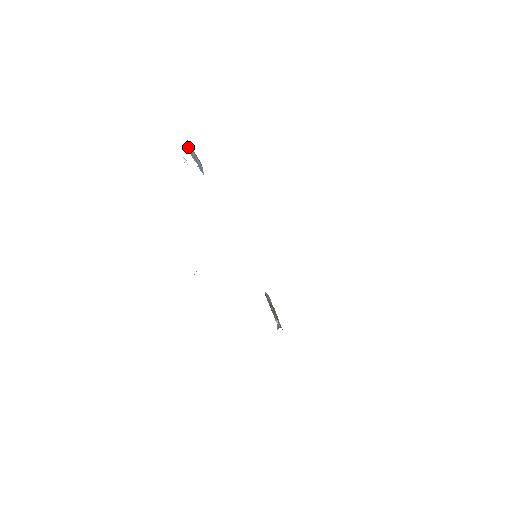
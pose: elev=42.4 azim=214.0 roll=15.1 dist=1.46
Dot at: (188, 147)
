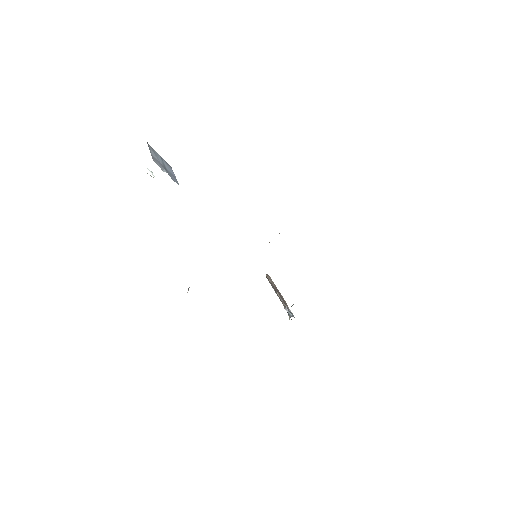
Dot at: occluded
